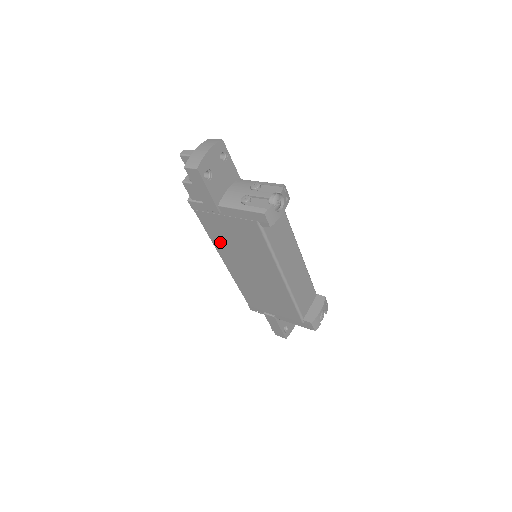
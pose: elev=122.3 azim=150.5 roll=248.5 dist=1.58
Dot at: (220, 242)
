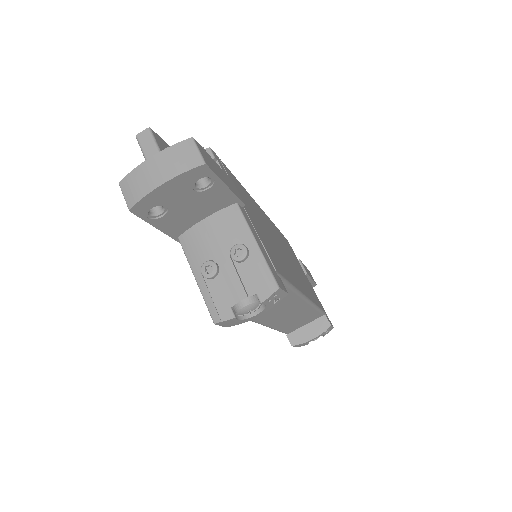
Dot at: occluded
